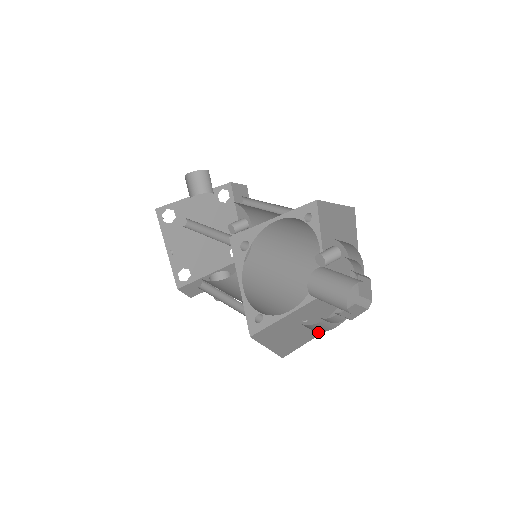
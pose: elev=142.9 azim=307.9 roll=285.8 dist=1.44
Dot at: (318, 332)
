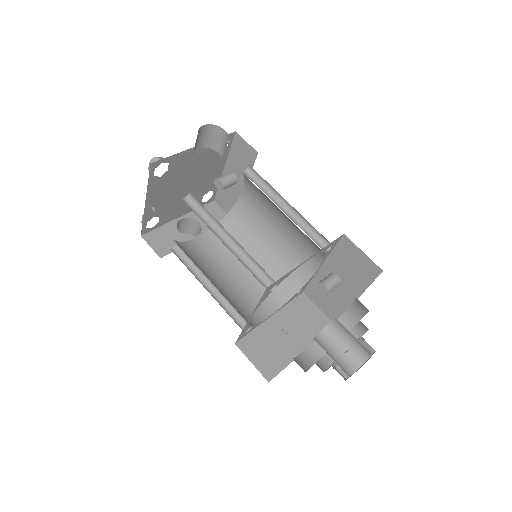
Dot at: (298, 352)
